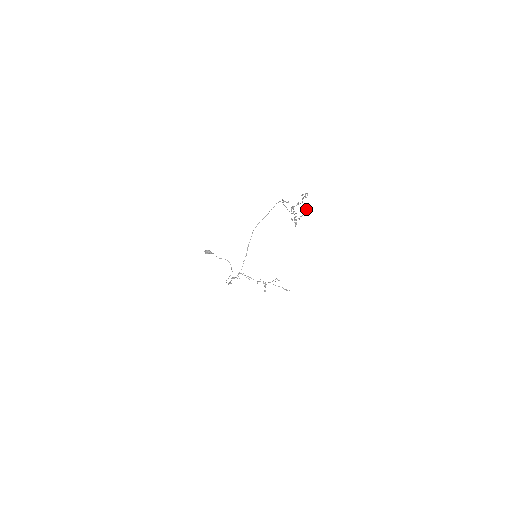
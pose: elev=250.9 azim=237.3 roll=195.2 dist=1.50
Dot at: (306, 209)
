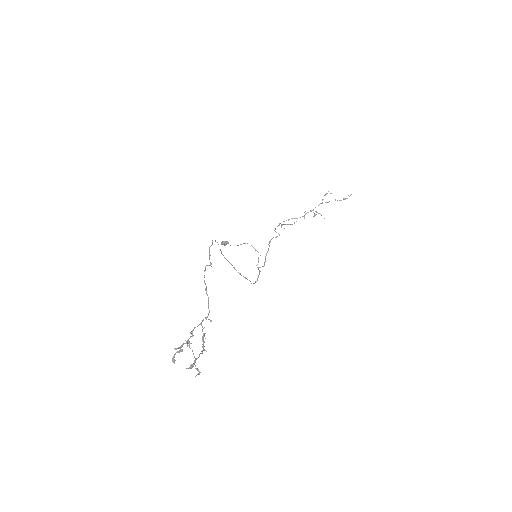
Dot at: occluded
